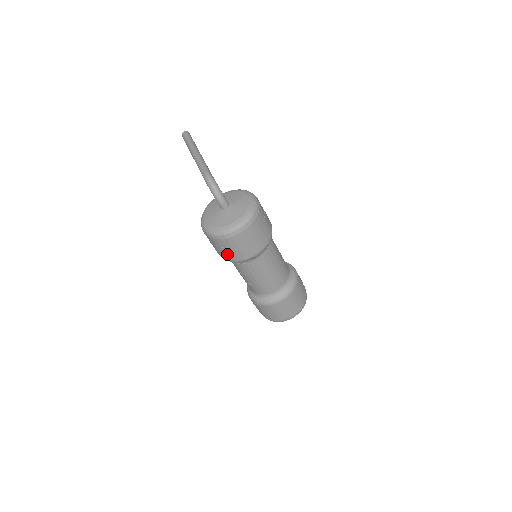
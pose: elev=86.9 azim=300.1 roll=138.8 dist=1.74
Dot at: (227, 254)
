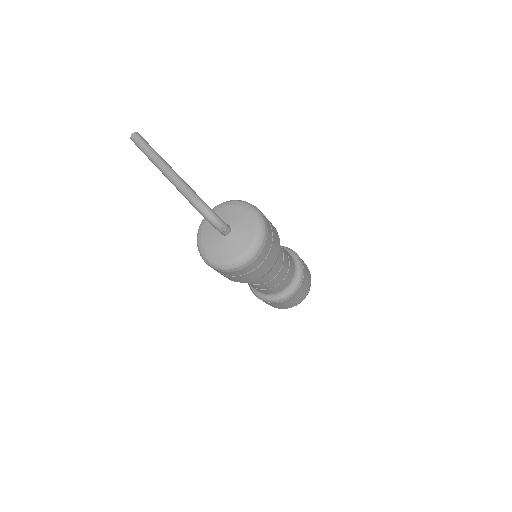
Dot at: (239, 279)
